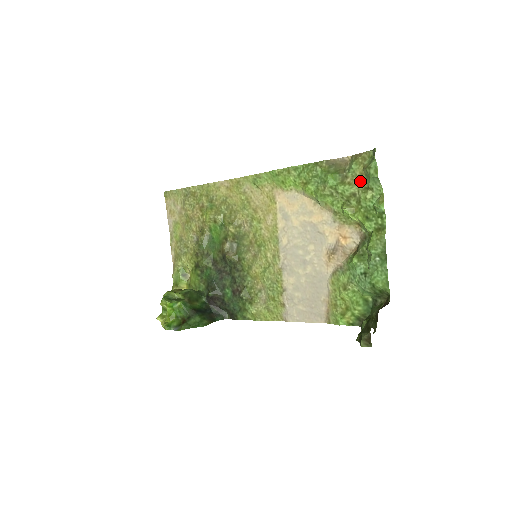
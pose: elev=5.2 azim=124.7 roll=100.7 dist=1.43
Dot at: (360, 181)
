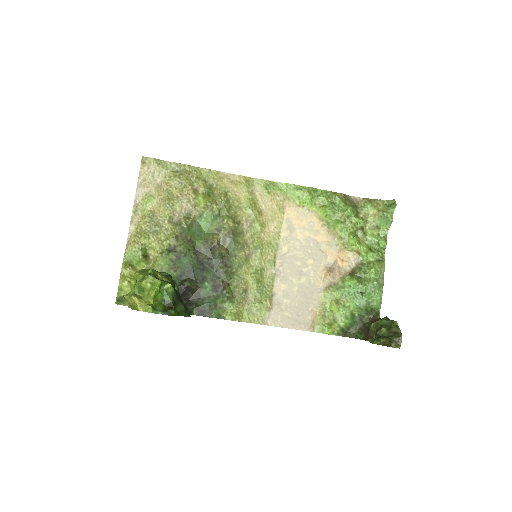
Dot at: (371, 220)
